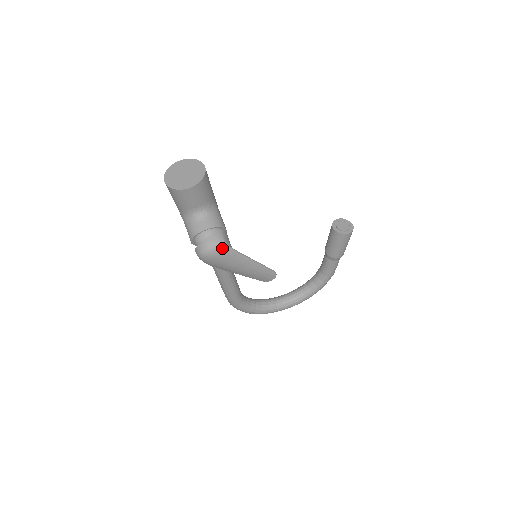
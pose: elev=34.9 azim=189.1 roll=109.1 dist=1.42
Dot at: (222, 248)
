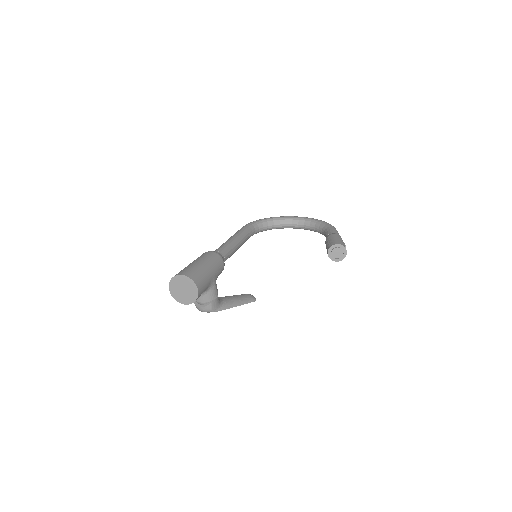
Dot at: occluded
